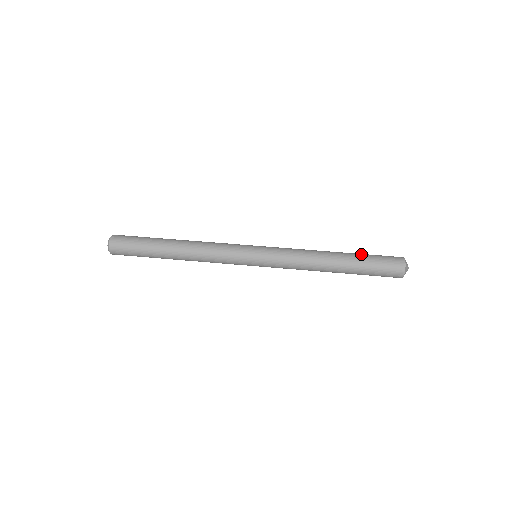
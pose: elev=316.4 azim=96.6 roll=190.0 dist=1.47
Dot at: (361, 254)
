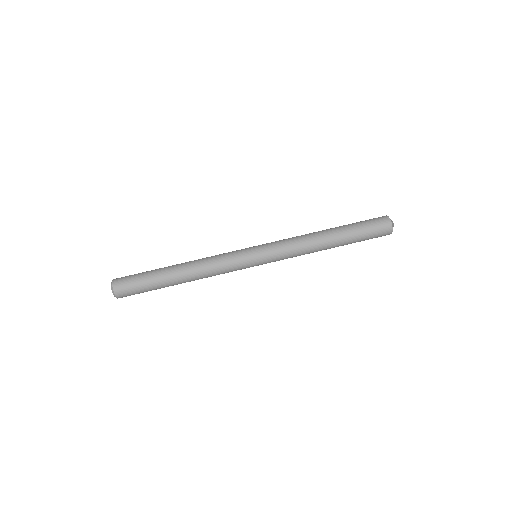
Dot at: (354, 237)
